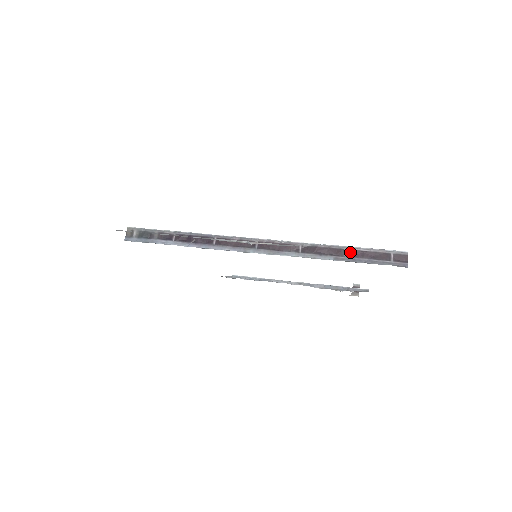
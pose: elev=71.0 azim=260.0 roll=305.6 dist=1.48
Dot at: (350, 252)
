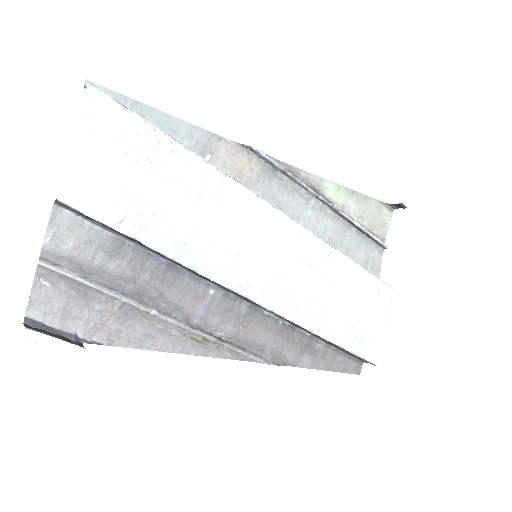
Dot at: occluded
